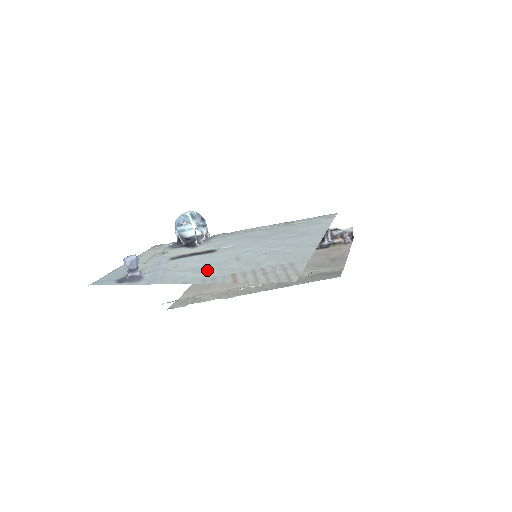
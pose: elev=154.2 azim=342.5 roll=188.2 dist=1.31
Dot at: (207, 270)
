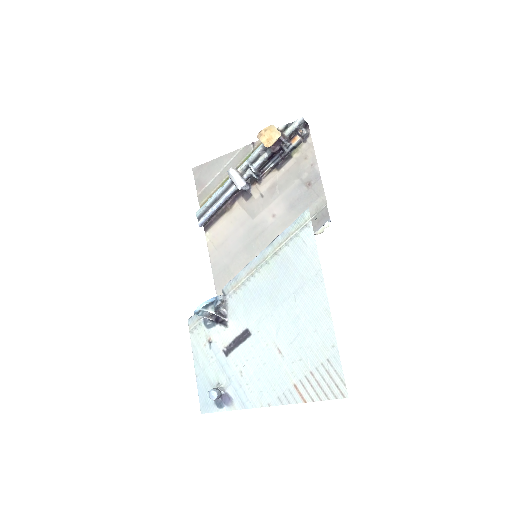
Dot at: (270, 379)
